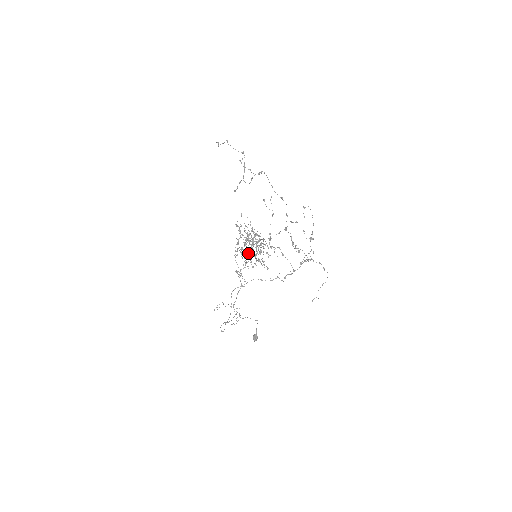
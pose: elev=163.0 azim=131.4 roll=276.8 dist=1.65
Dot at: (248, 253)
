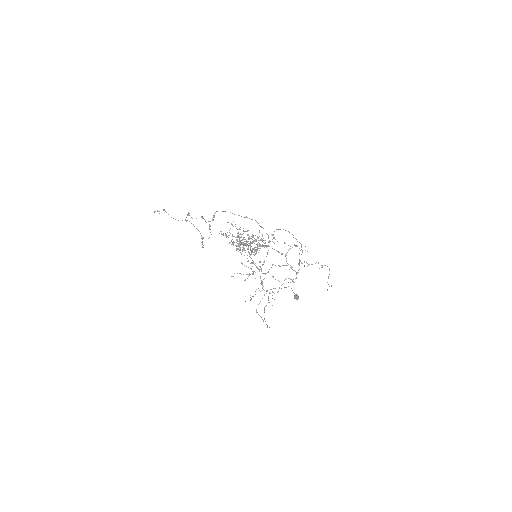
Dot at: (247, 241)
